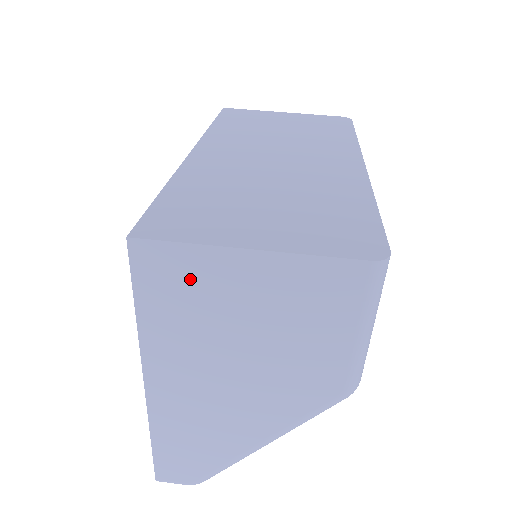
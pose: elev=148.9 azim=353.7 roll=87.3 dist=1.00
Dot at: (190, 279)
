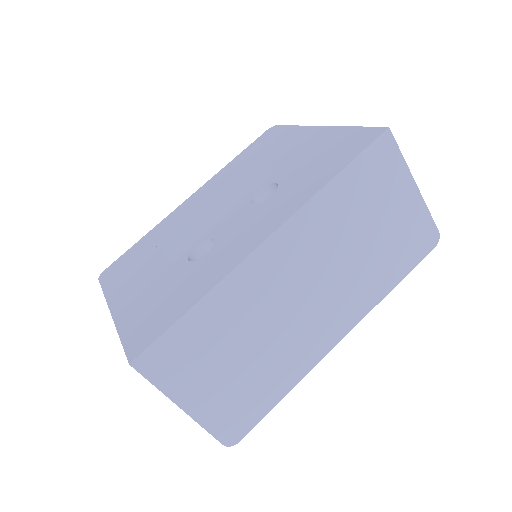
Dot at: occluded
